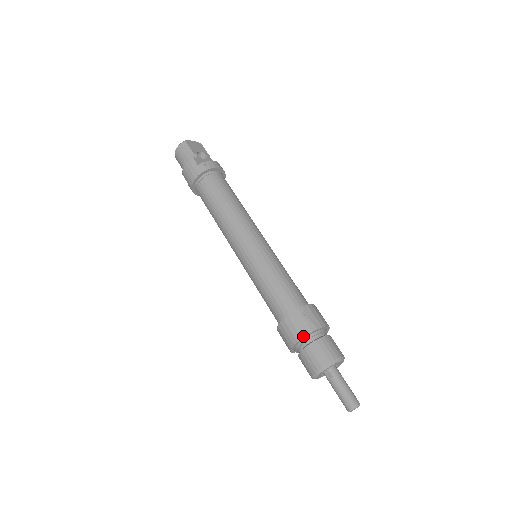
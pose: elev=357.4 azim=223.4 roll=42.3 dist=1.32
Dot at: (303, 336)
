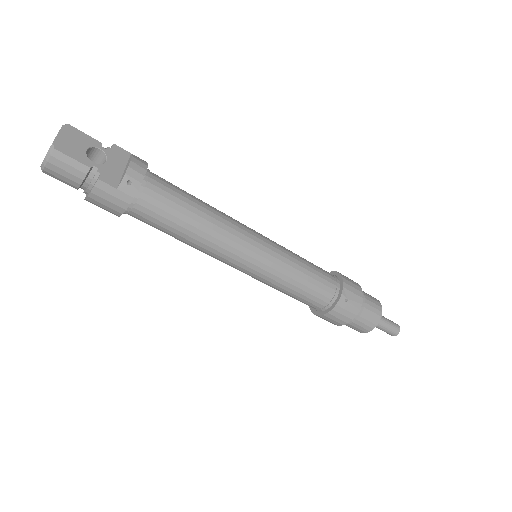
Dot at: (353, 318)
